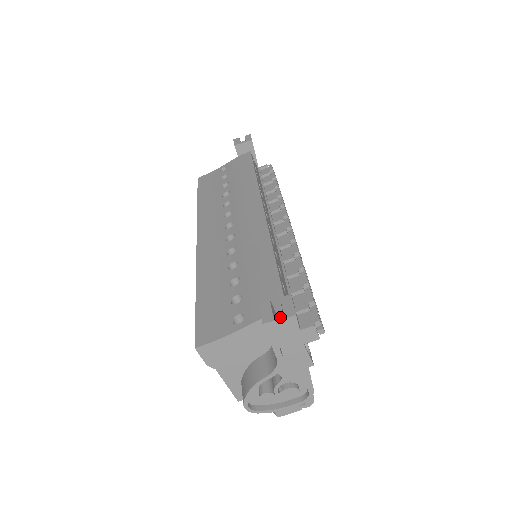
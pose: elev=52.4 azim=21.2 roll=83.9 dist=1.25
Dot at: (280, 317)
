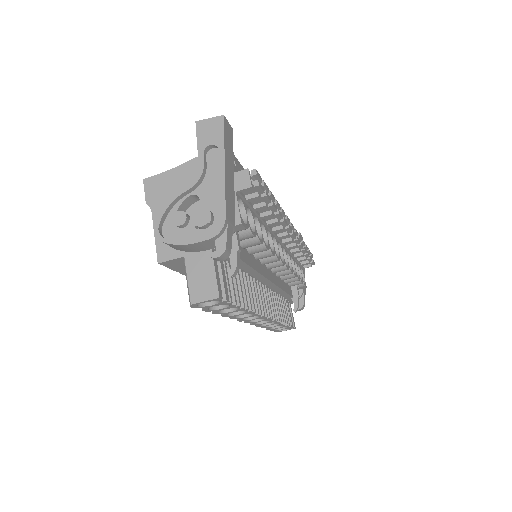
Dot at: (211, 119)
